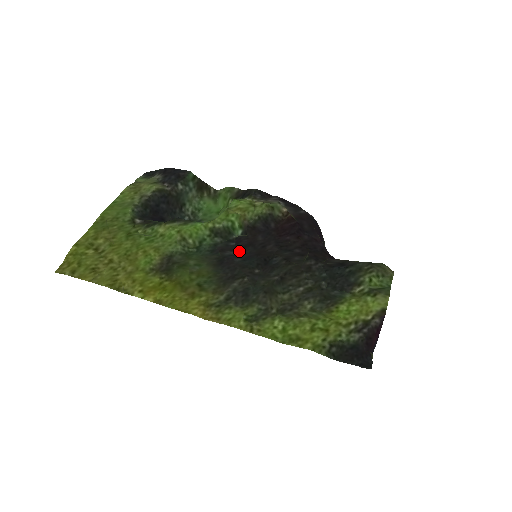
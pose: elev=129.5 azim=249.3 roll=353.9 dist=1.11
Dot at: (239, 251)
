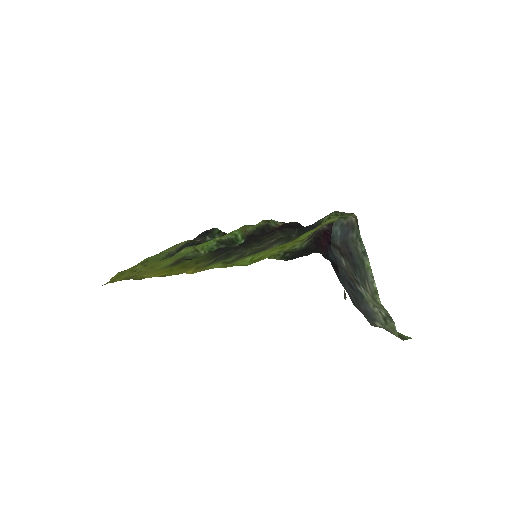
Dot at: occluded
